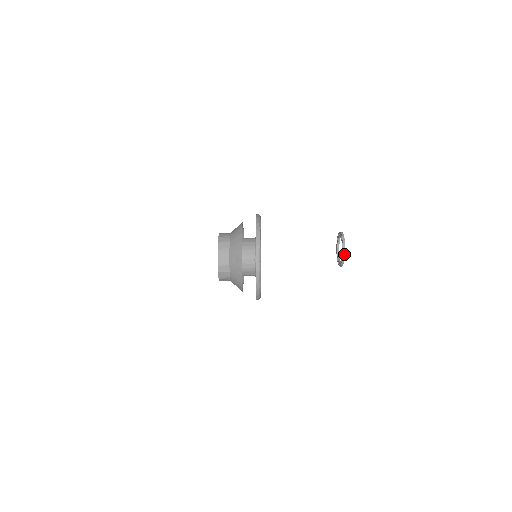
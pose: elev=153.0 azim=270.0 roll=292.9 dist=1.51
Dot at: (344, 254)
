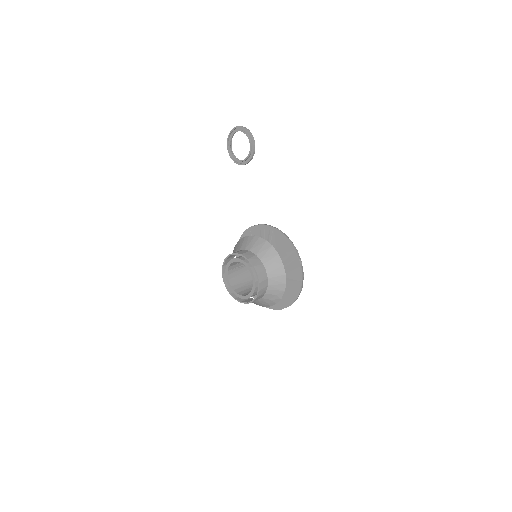
Dot at: occluded
